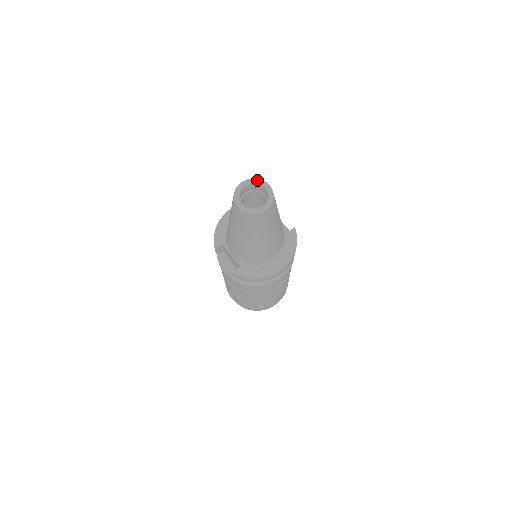
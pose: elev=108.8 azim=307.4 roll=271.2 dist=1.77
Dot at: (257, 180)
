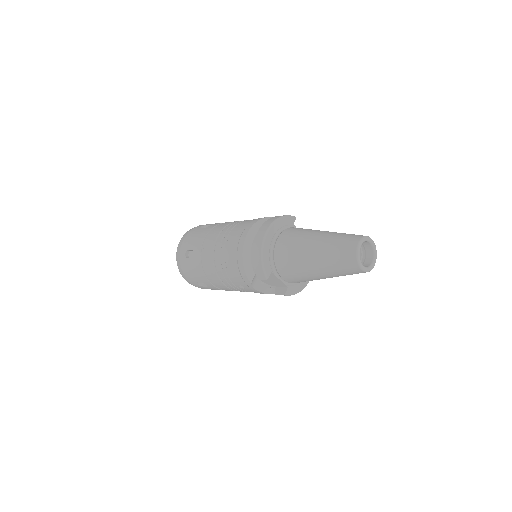
Dot at: (367, 238)
